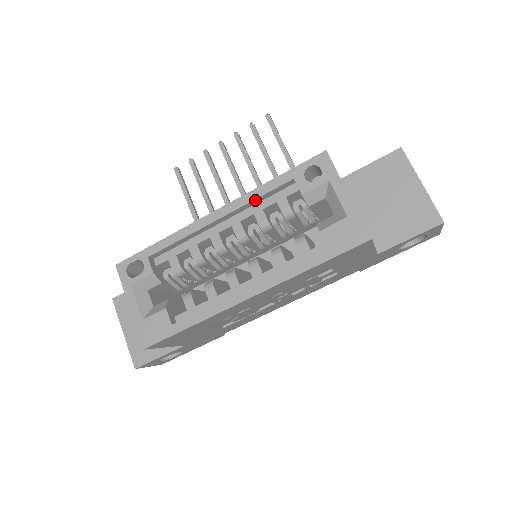
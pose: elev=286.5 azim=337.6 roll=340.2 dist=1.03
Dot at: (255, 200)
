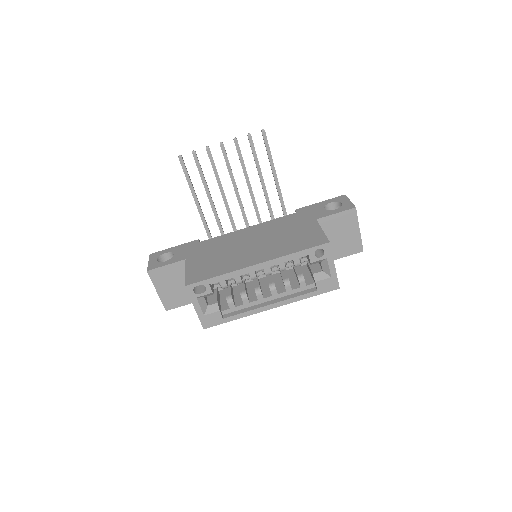
Dot at: (283, 261)
